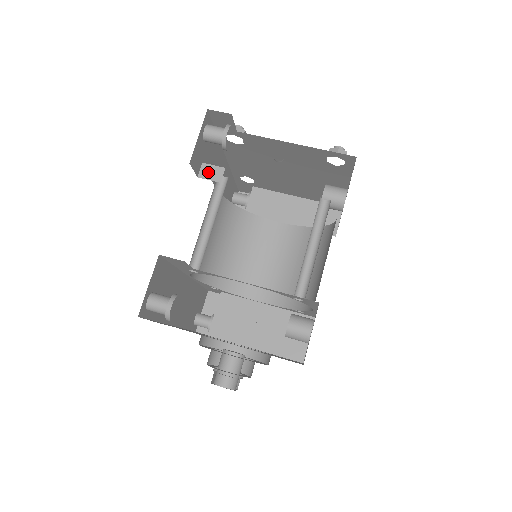
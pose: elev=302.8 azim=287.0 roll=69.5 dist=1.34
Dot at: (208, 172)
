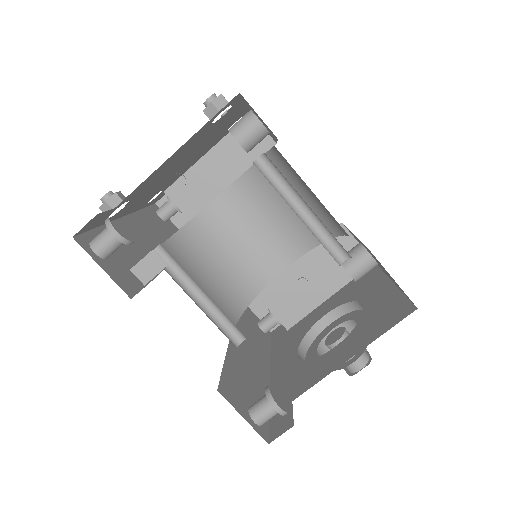
Dot at: (145, 271)
